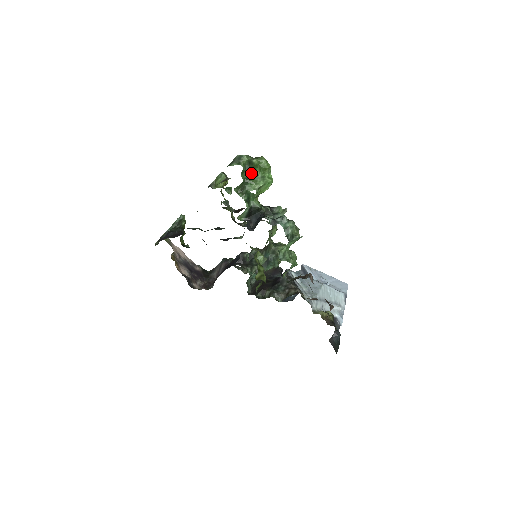
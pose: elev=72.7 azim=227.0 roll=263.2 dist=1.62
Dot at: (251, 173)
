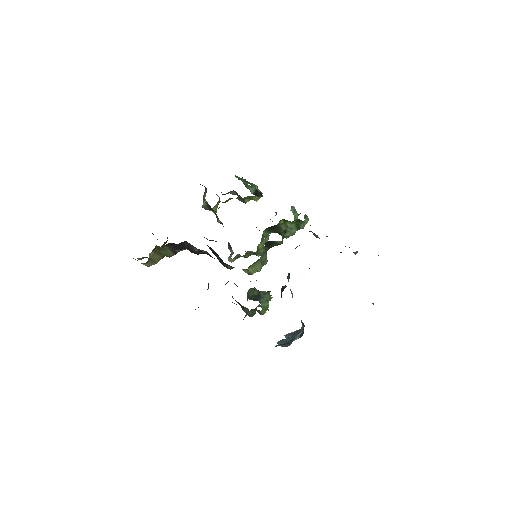
Dot at: (246, 187)
